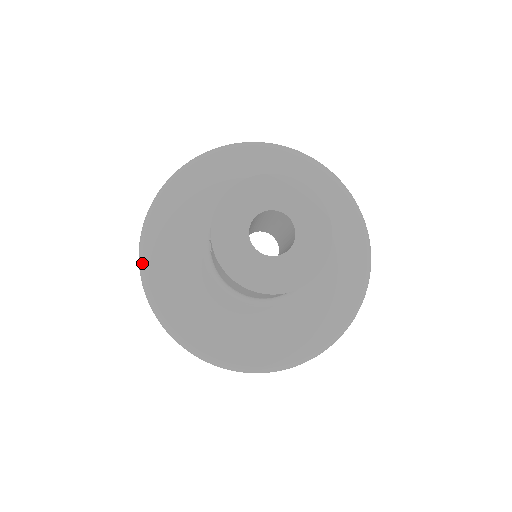
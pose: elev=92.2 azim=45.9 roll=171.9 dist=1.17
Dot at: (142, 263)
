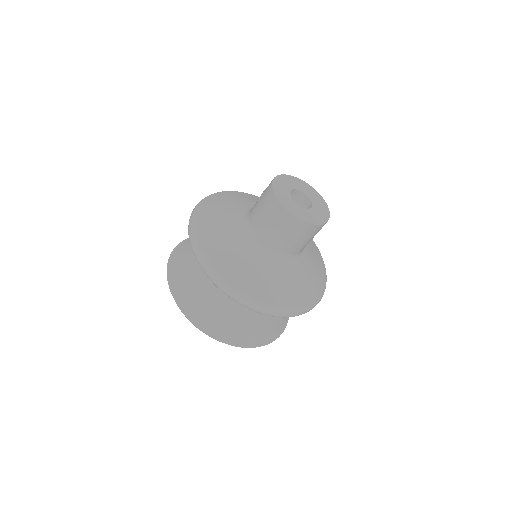
Dot at: (200, 205)
